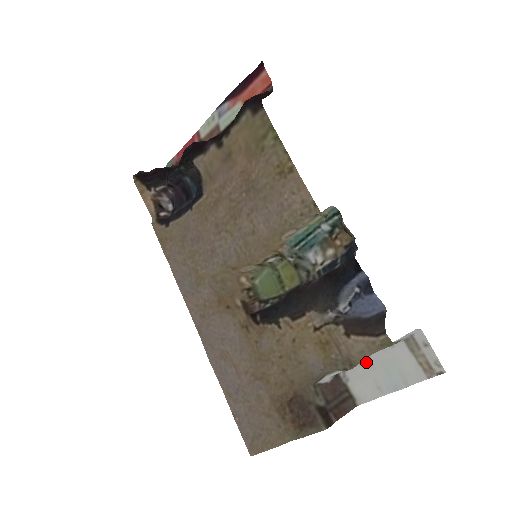
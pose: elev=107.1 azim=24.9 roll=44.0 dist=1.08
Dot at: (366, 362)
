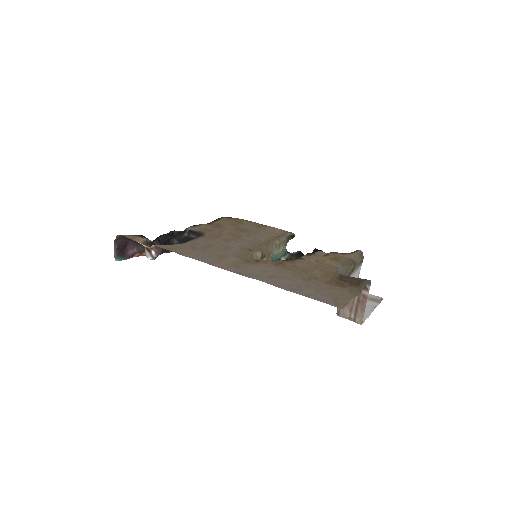
Dot at: occluded
